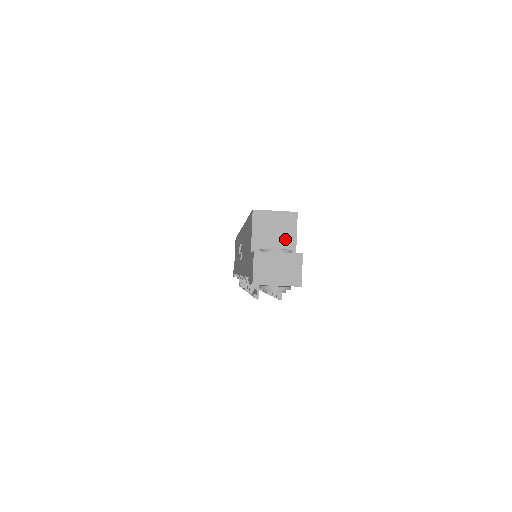
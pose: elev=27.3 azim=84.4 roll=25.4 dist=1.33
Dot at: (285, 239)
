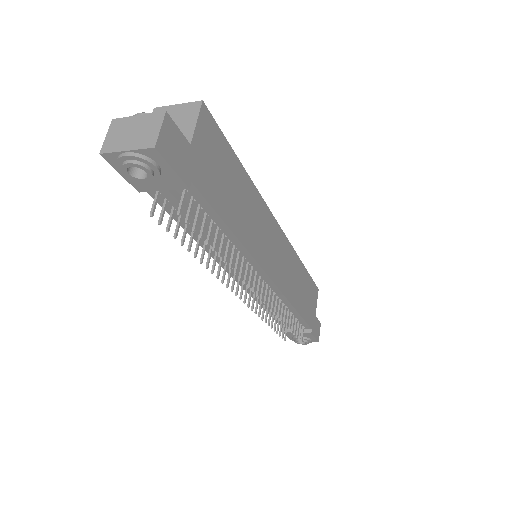
Dot at: (182, 130)
